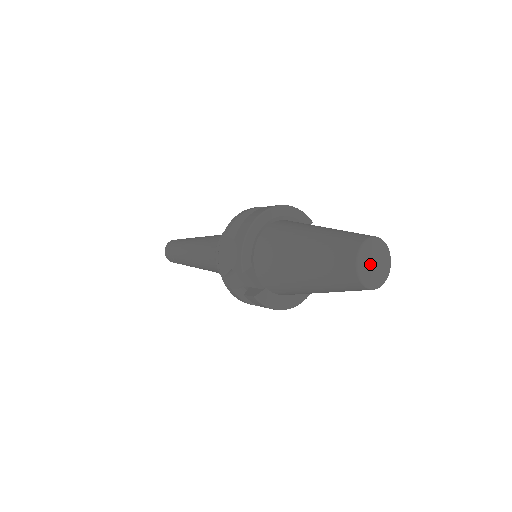
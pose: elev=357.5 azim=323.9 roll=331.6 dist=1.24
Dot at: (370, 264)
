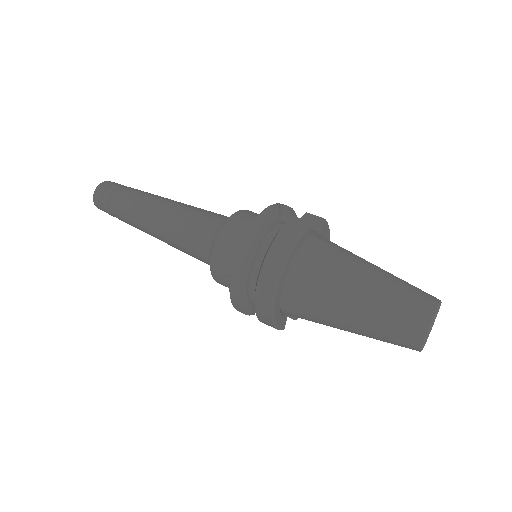
Dot at: occluded
